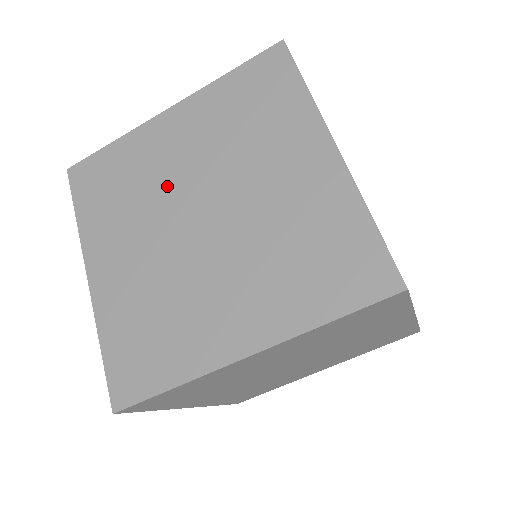
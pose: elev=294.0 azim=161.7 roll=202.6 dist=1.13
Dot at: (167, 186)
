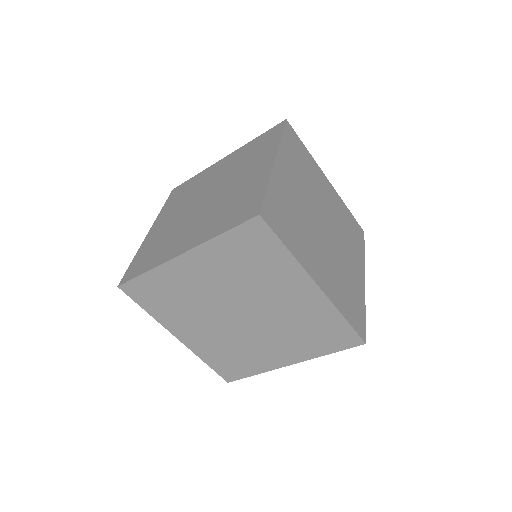
Dot at: (207, 300)
